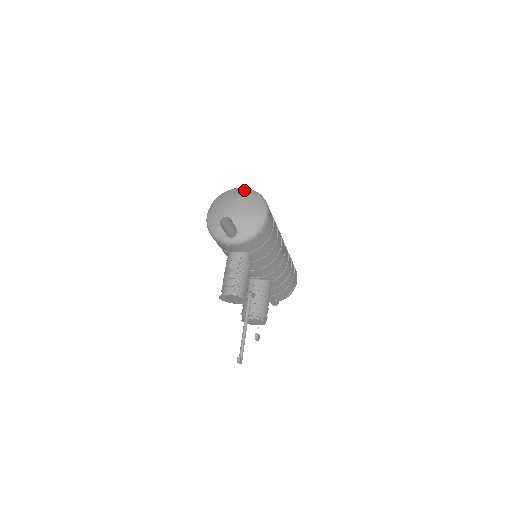
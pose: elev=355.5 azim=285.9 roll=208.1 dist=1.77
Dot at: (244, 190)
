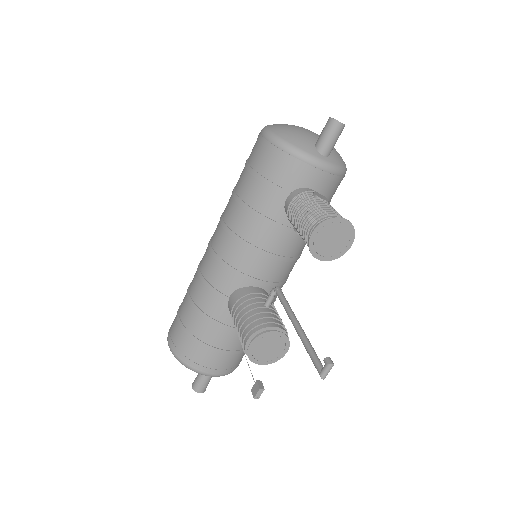
Dot at: occluded
